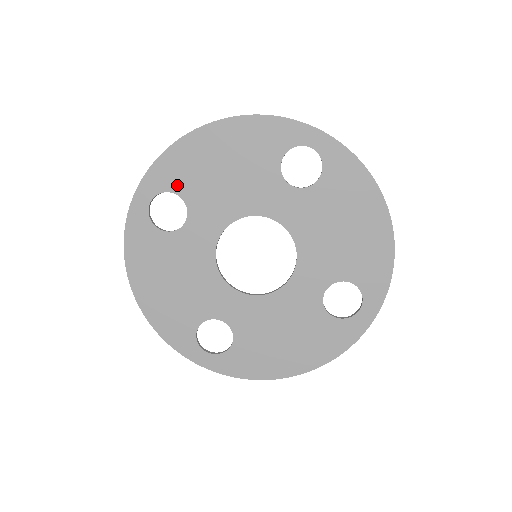
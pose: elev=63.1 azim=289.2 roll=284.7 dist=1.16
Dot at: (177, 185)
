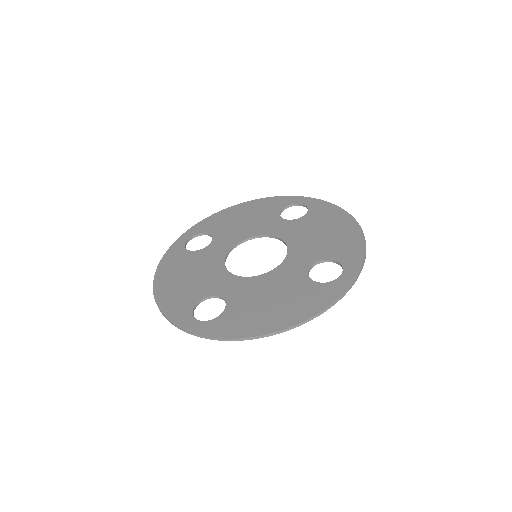
Dot at: (209, 230)
